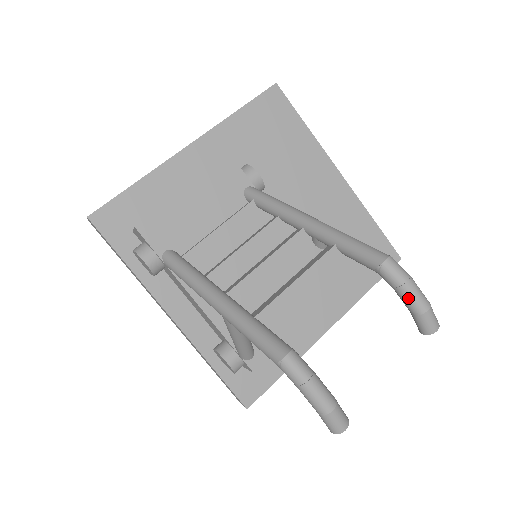
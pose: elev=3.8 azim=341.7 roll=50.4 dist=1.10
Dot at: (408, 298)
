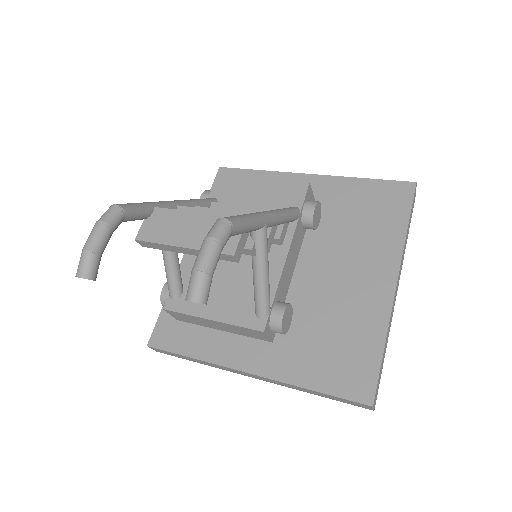
Dot at: (199, 251)
